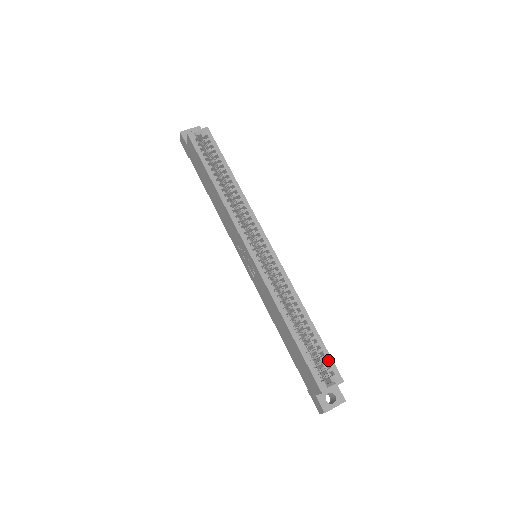
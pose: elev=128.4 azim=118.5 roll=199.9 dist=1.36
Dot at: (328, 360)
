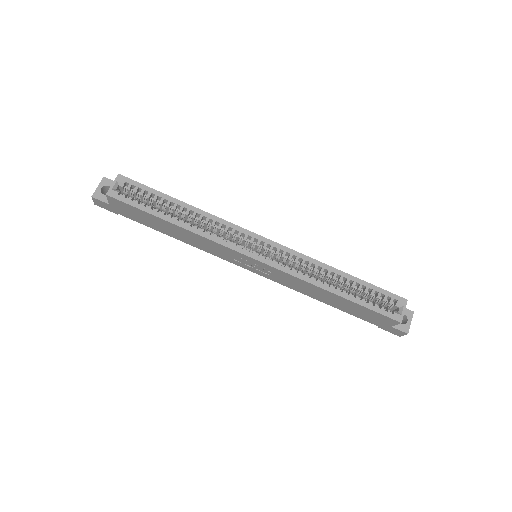
Dot at: (384, 294)
